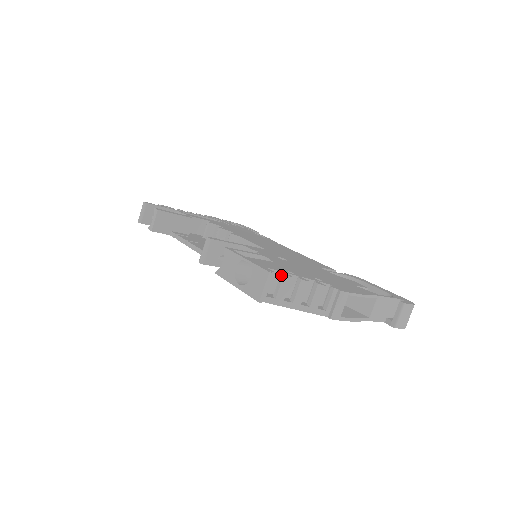
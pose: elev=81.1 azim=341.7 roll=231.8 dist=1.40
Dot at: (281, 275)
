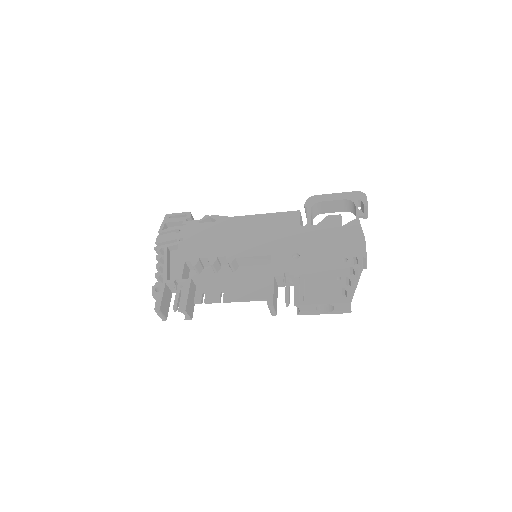
Dot at: (348, 292)
